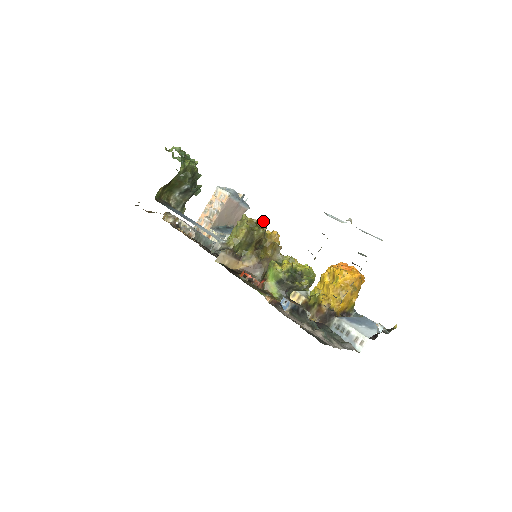
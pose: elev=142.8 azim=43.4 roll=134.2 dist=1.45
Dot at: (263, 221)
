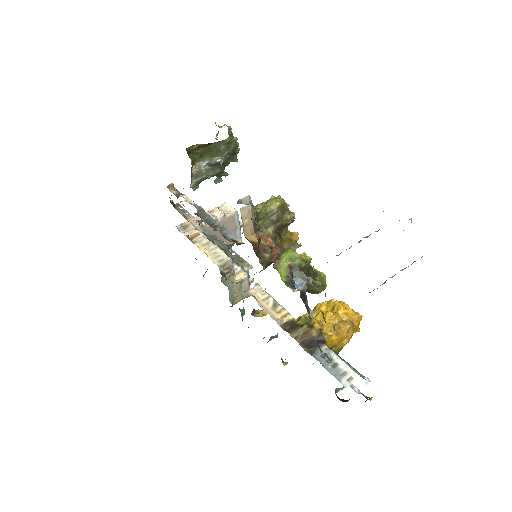
Dot at: occluded
